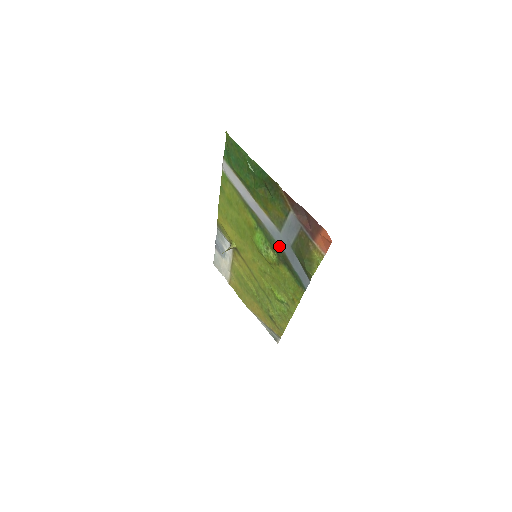
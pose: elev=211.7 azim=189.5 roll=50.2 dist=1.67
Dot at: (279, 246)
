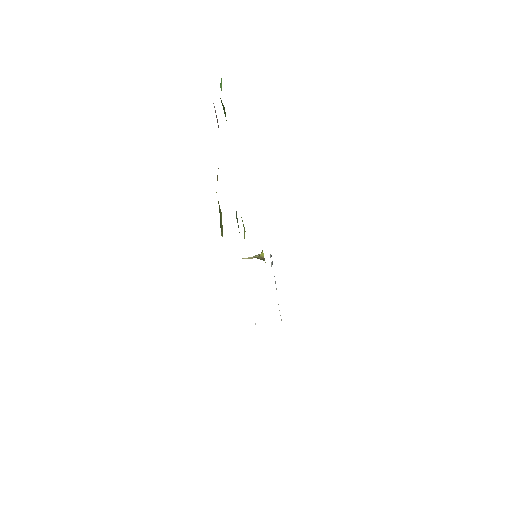
Dot at: occluded
